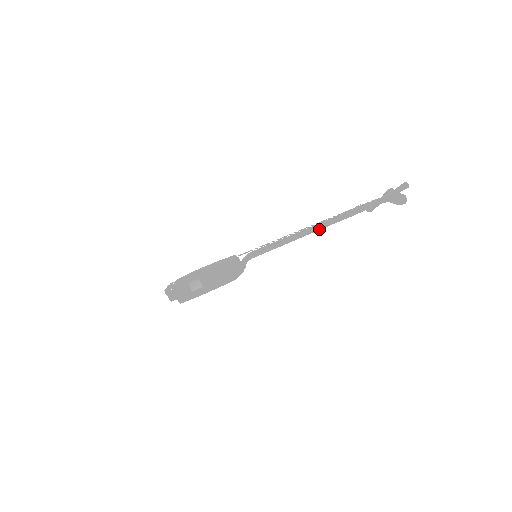
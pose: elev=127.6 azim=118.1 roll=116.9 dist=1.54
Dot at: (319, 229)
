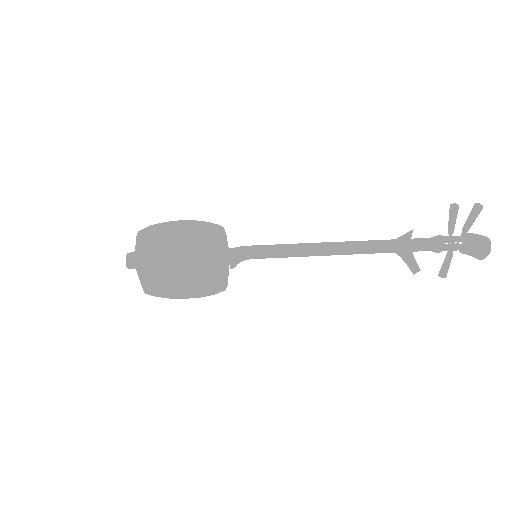
Dot at: (352, 250)
